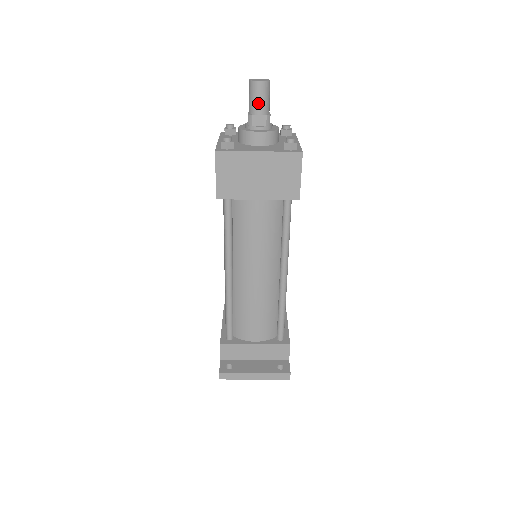
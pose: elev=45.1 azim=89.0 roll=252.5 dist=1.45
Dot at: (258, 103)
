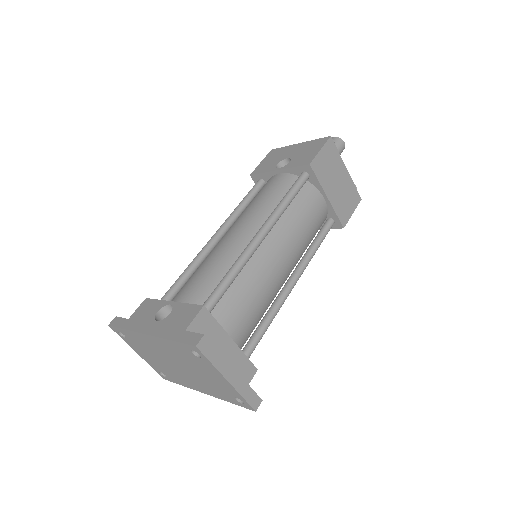
Dot at: occluded
